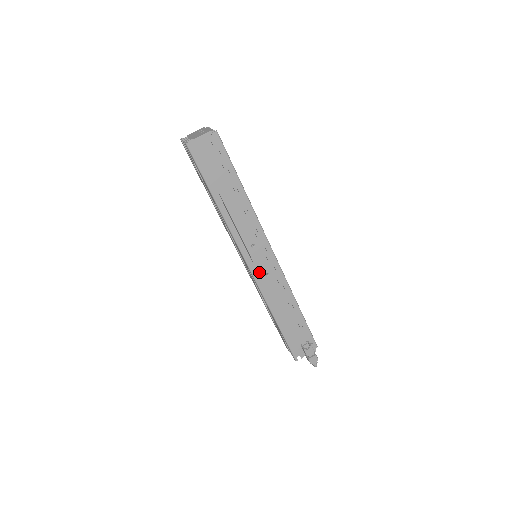
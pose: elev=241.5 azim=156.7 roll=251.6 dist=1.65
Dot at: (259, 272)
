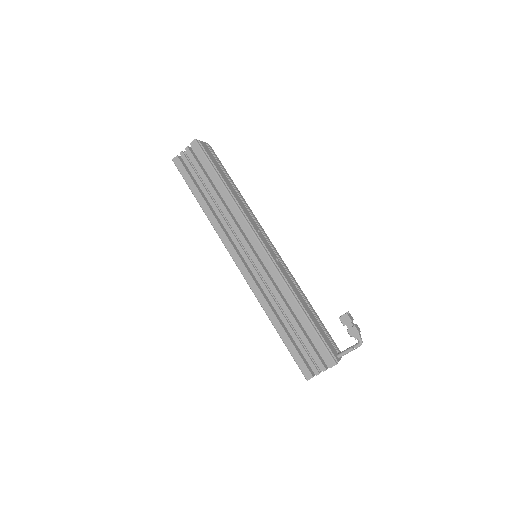
Dot at: (271, 255)
